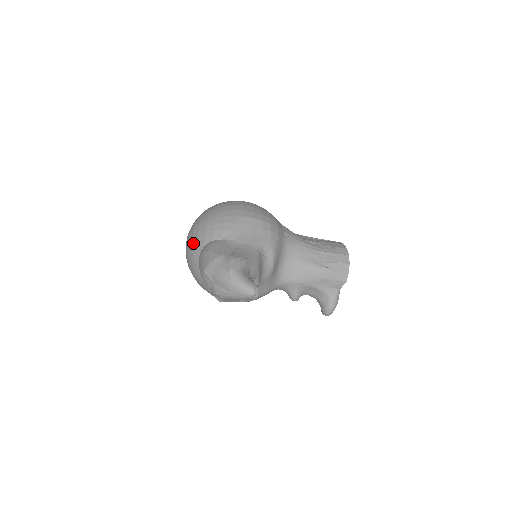
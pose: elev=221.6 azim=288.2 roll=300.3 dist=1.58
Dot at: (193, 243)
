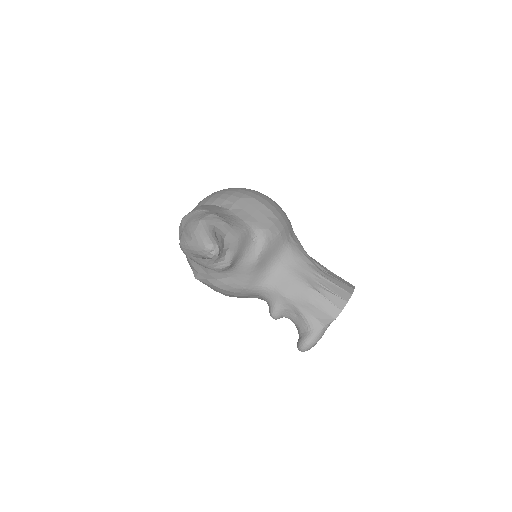
Dot at: (196, 206)
